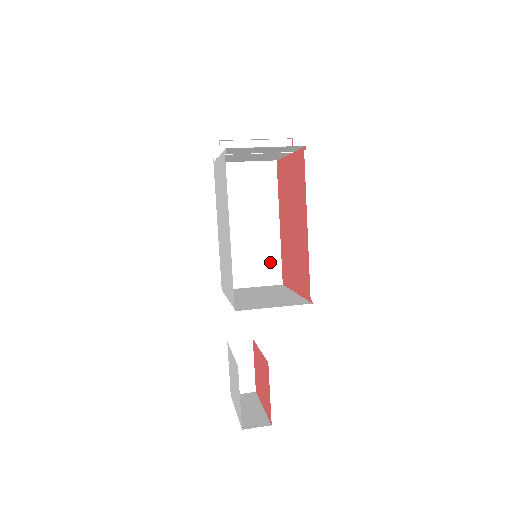
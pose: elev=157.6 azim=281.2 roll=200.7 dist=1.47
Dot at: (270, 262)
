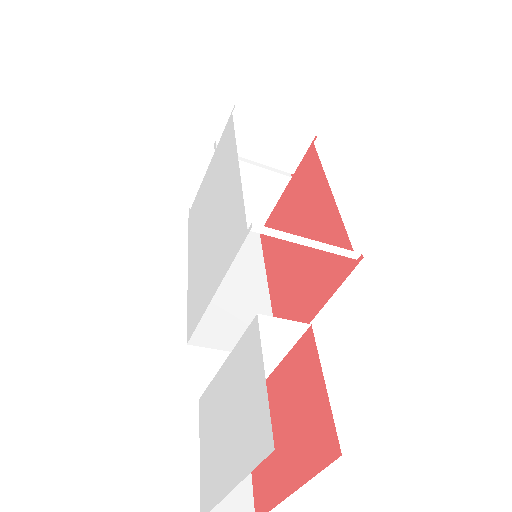
Dot at: occluded
